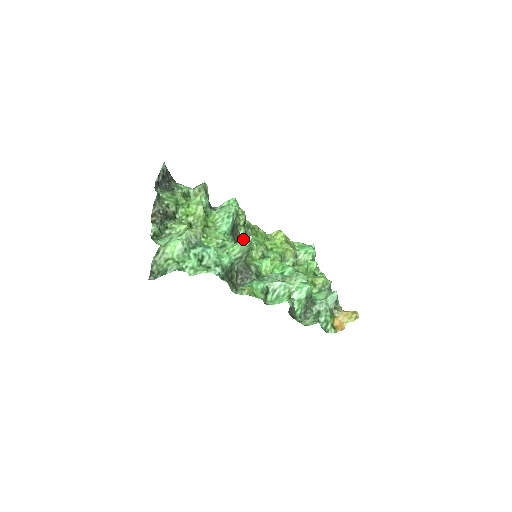
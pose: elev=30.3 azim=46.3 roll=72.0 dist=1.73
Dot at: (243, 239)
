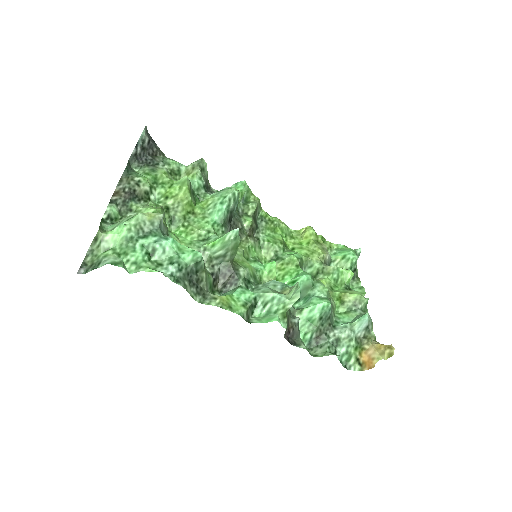
Dot at: (228, 232)
